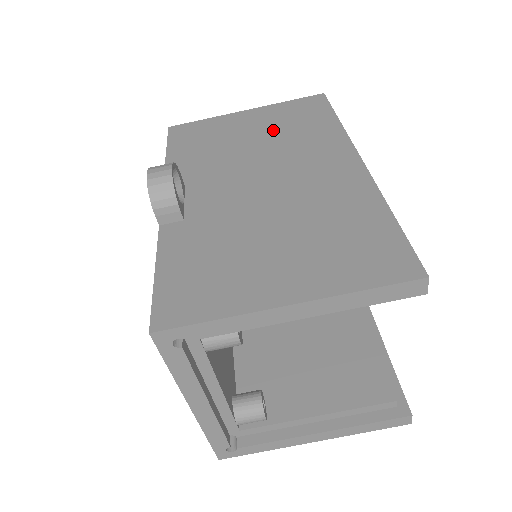
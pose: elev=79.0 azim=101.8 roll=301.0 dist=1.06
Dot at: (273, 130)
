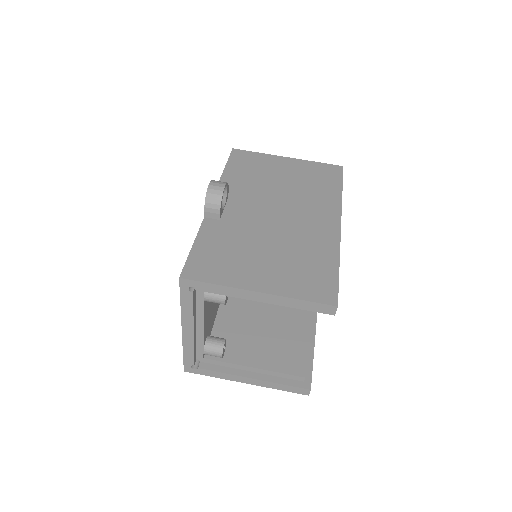
Dot at: (298, 180)
